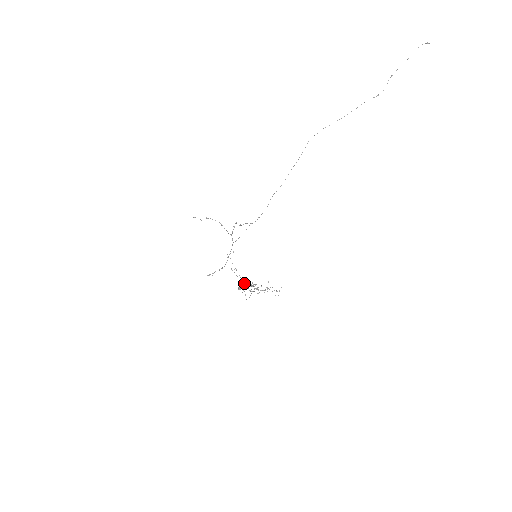
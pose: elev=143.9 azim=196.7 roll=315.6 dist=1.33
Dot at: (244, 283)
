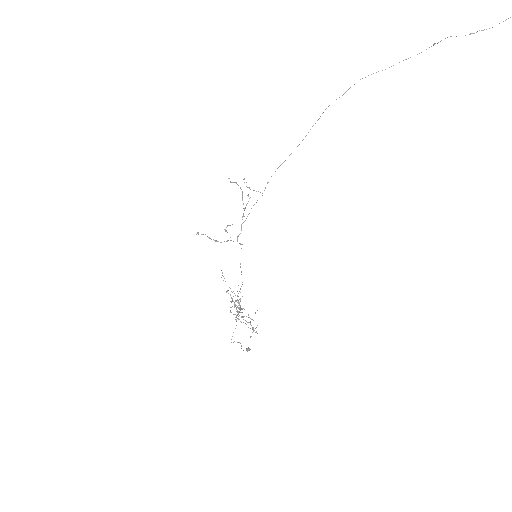
Dot at: (225, 281)
